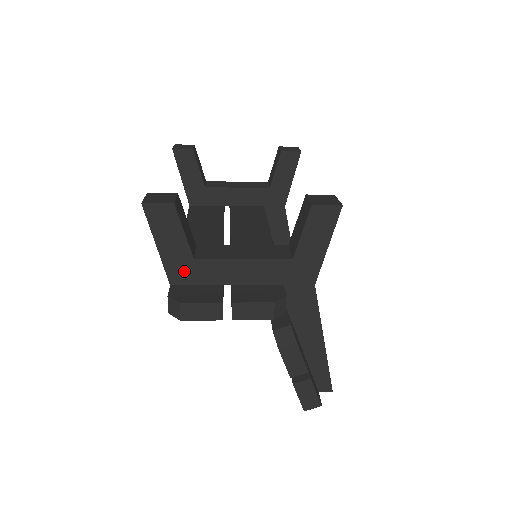
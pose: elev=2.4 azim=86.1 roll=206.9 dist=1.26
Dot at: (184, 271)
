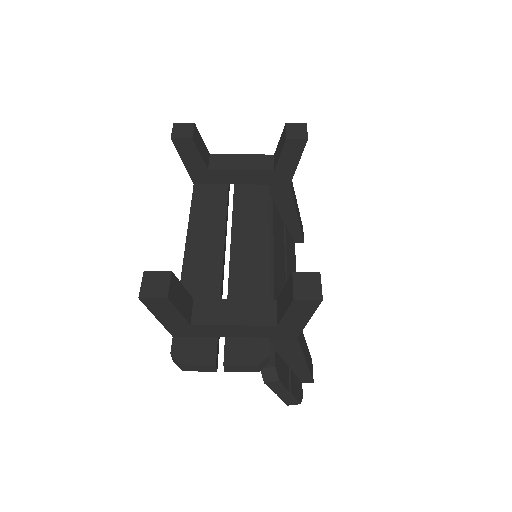
Dot at: (183, 330)
